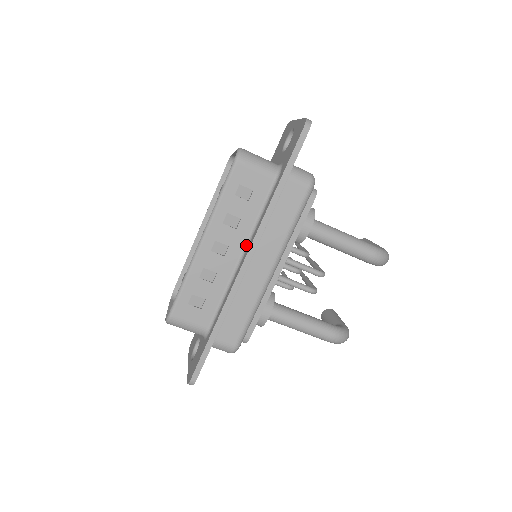
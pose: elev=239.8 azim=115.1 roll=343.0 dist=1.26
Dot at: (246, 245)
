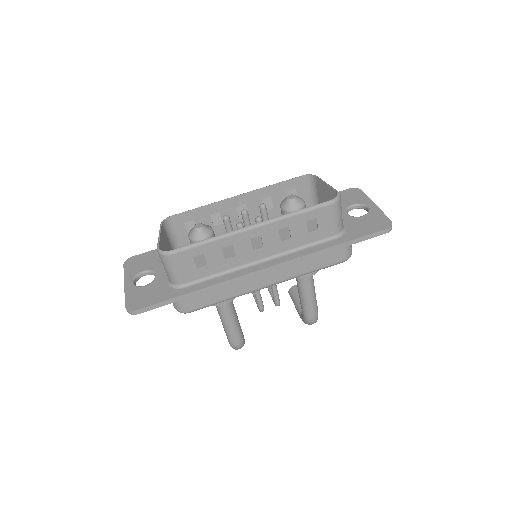
Dot at: (273, 256)
